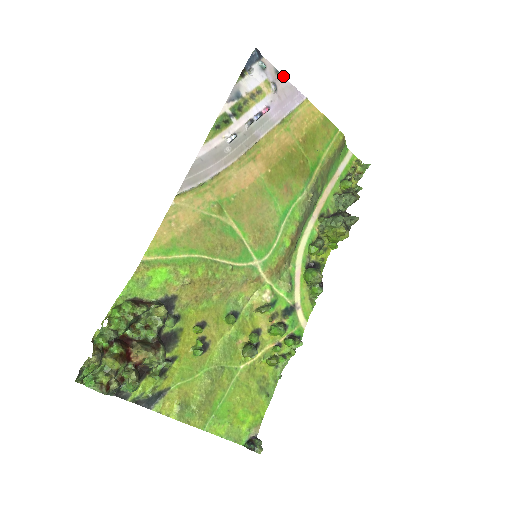
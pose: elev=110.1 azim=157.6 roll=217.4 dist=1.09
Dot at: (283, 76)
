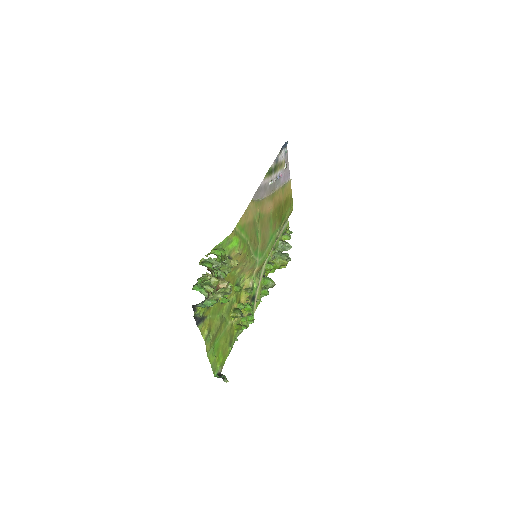
Dot at: (288, 162)
